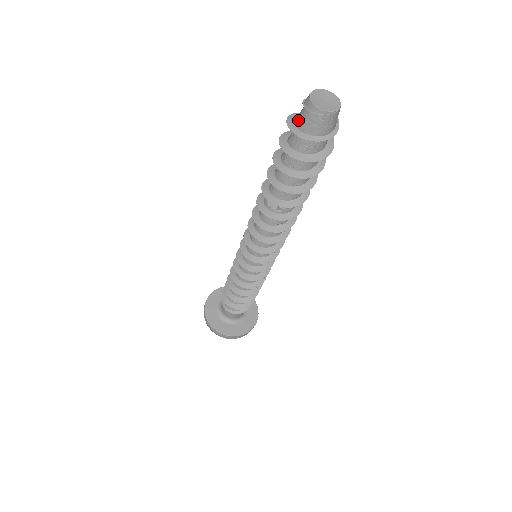
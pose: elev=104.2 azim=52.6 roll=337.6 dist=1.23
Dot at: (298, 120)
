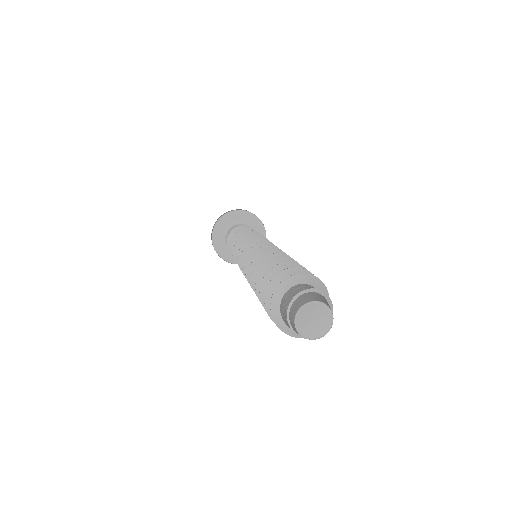
Dot at: (283, 317)
